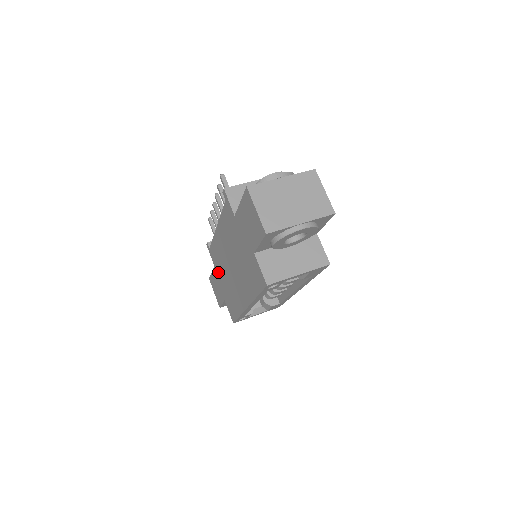
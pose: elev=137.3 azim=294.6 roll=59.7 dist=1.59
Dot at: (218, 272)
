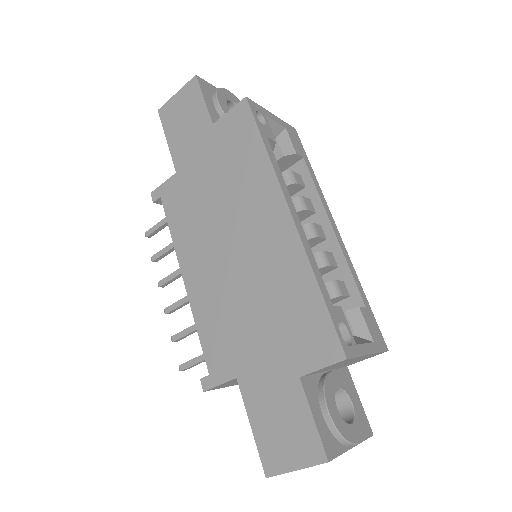
Dot at: (245, 358)
